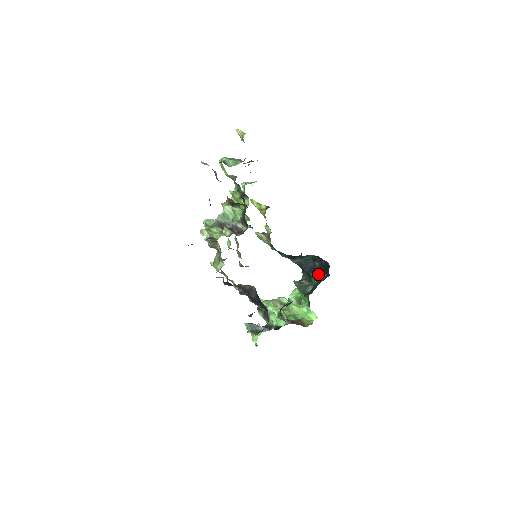
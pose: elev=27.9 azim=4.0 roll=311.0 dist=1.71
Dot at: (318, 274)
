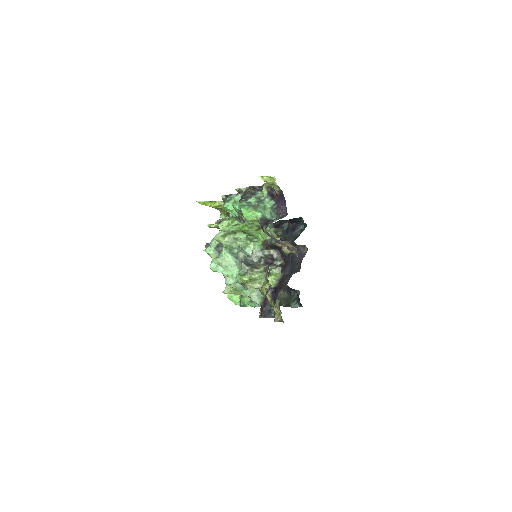
Dot at: (281, 225)
